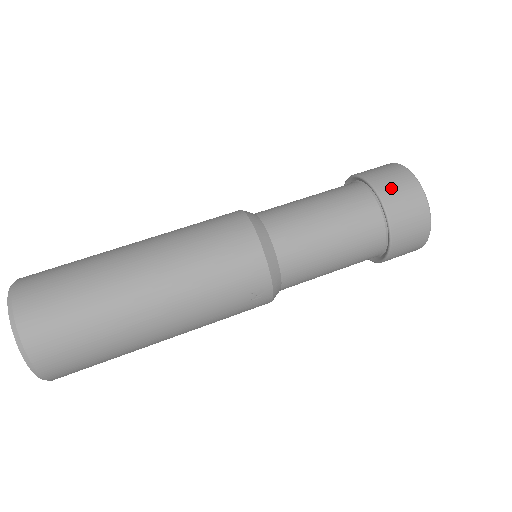
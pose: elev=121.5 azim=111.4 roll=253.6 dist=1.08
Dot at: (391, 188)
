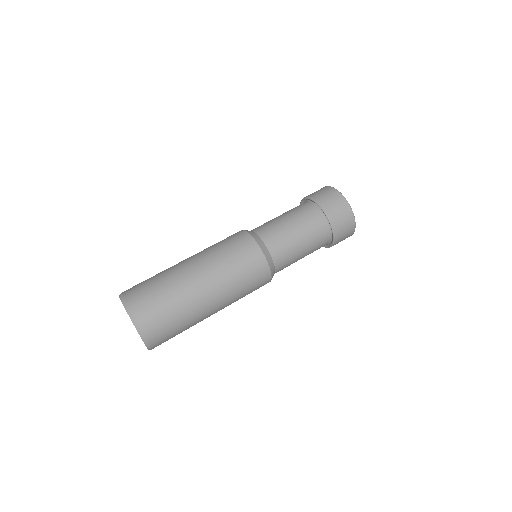
Dot at: (338, 219)
